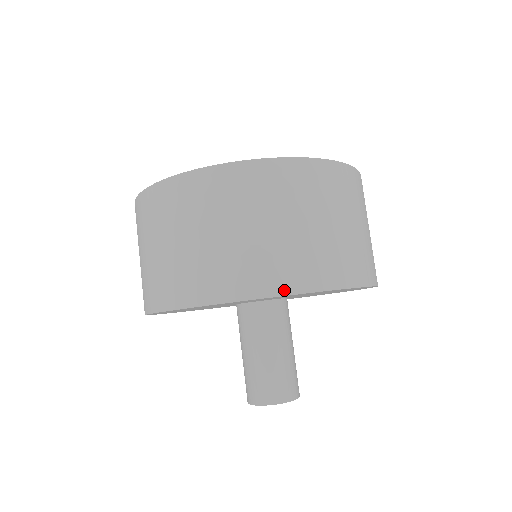
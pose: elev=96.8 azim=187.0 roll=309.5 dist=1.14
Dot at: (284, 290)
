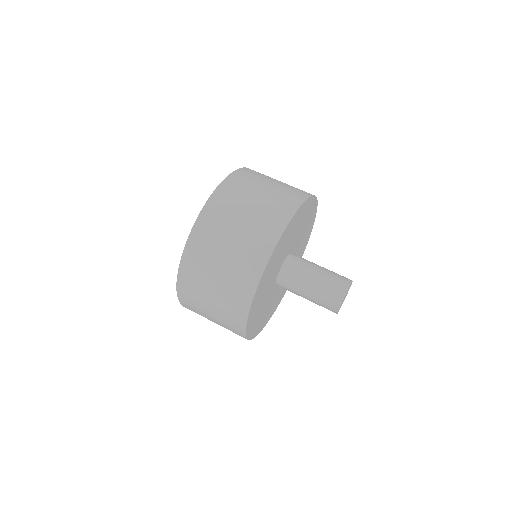
Dot at: occluded
